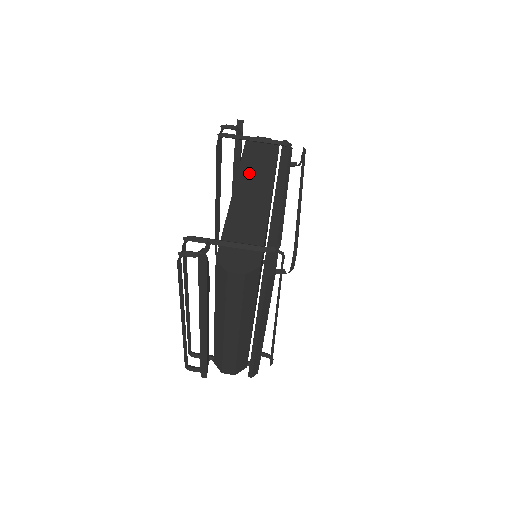
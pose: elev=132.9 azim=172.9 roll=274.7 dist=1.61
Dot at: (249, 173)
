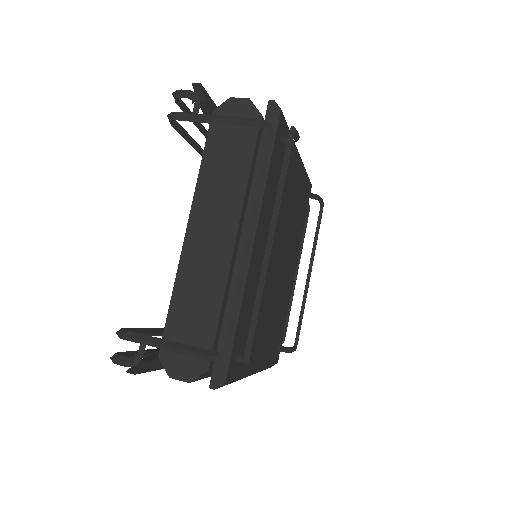
Dot at: (210, 188)
